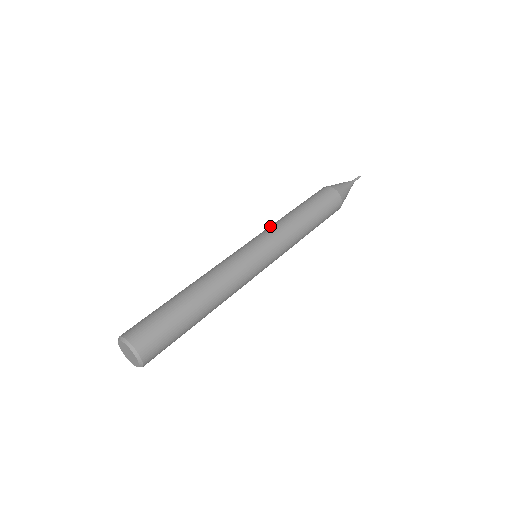
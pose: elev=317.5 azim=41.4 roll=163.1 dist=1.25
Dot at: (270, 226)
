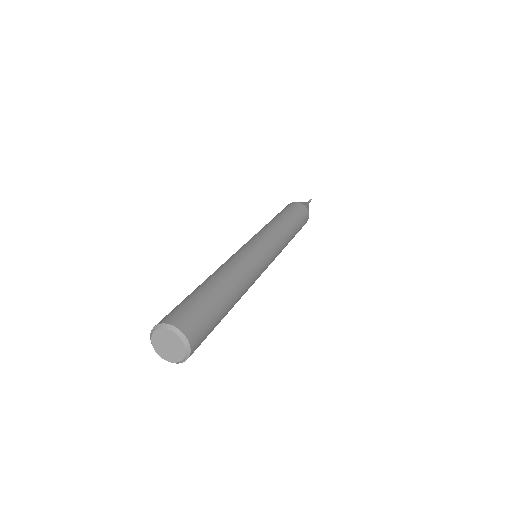
Dot at: occluded
